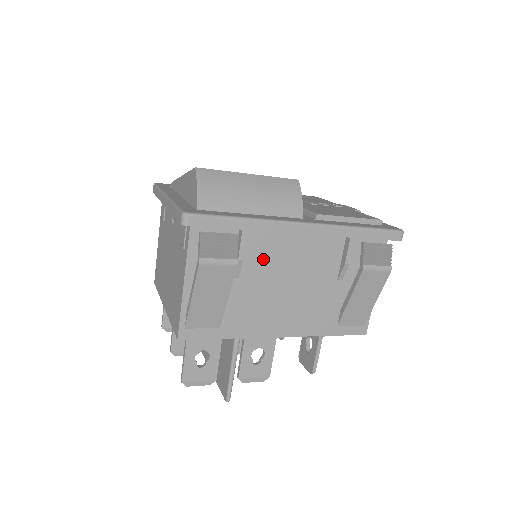
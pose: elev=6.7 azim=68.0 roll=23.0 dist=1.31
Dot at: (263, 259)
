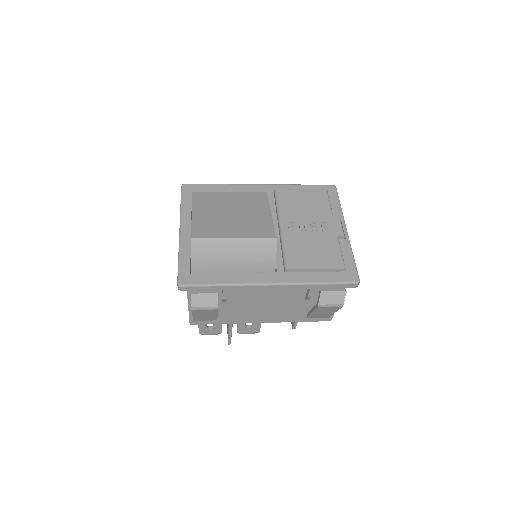
Dot at: (243, 294)
